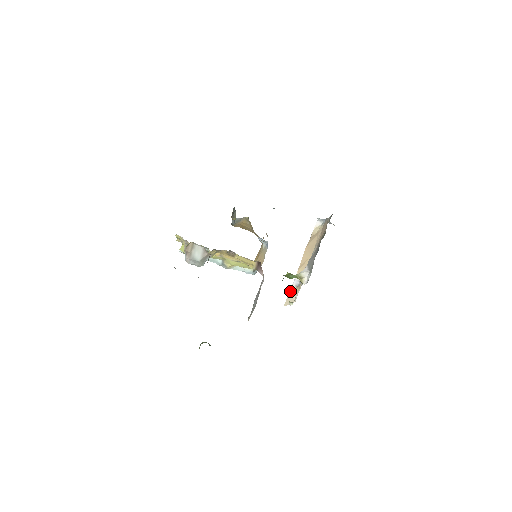
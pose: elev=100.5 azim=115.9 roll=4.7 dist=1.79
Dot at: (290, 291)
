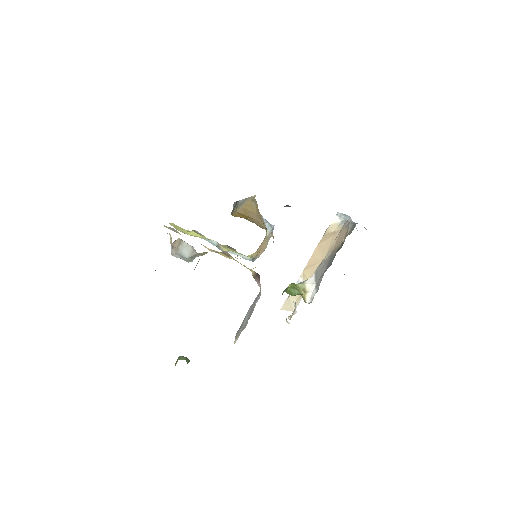
Dot at: occluded
